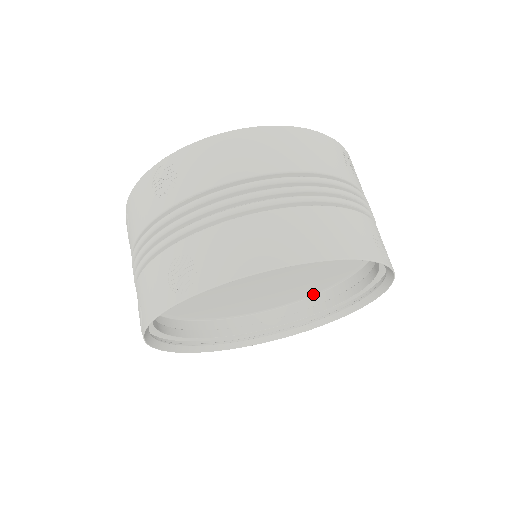
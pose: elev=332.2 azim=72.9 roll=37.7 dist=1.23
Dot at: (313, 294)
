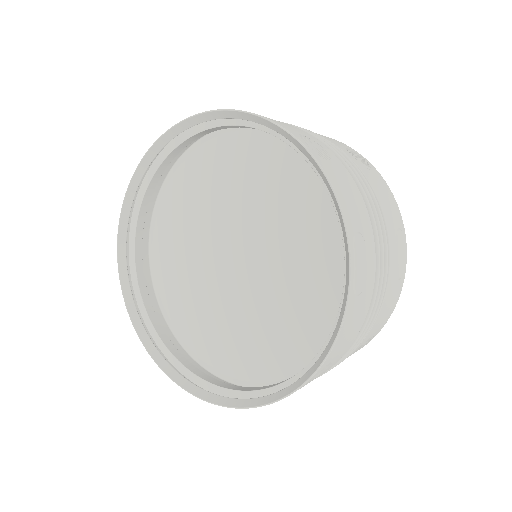
Dot at: occluded
